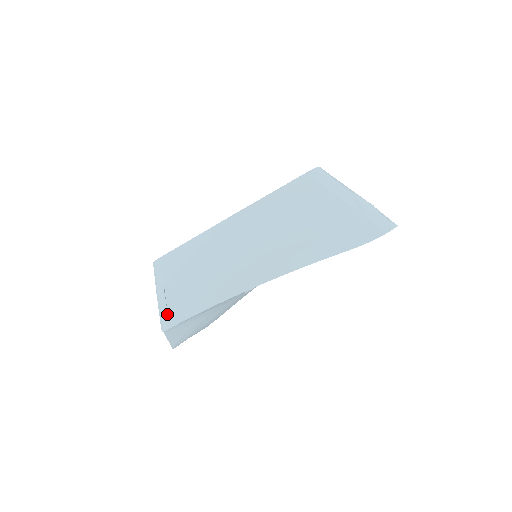
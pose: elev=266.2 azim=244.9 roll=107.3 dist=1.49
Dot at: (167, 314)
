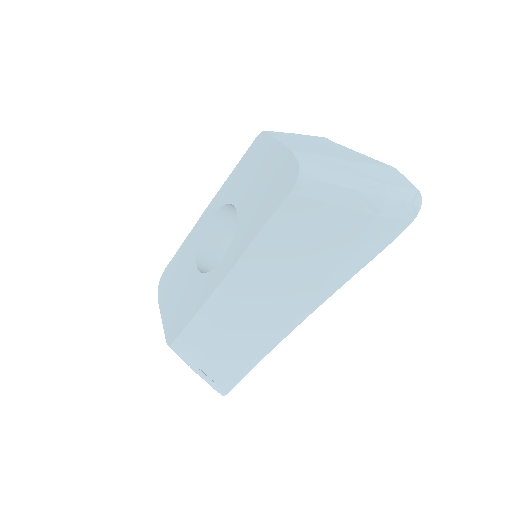
Dot at: (218, 386)
